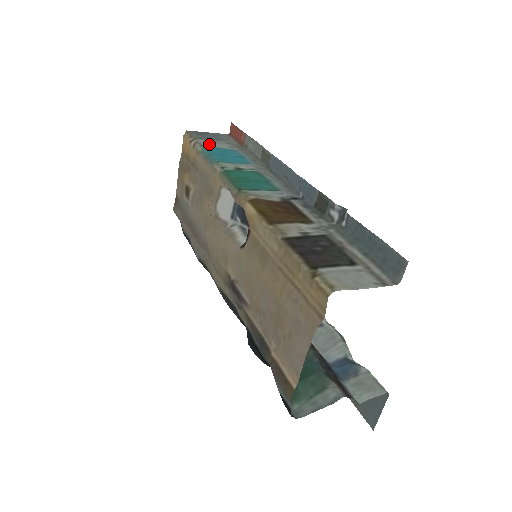
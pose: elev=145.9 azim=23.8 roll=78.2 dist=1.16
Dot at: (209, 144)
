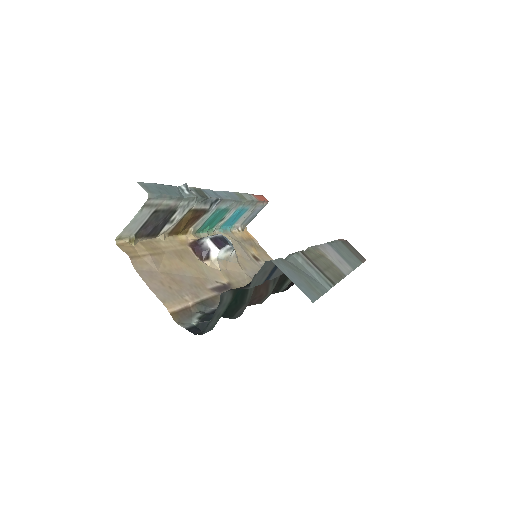
Dot at: (238, 222)
